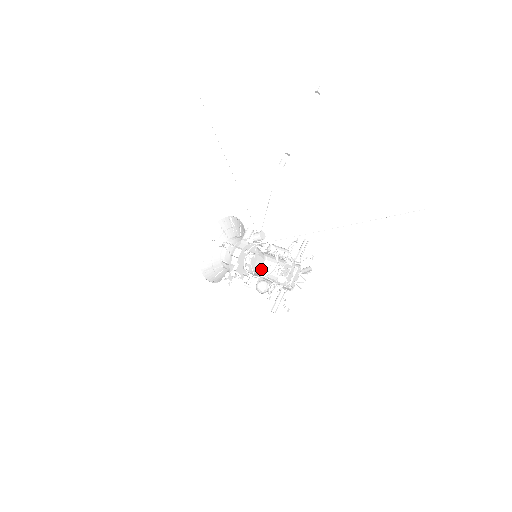
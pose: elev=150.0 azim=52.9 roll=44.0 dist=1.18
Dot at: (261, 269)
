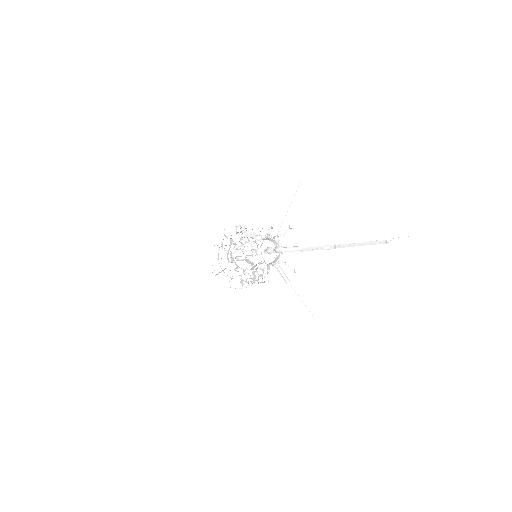
Dot at: occluded
